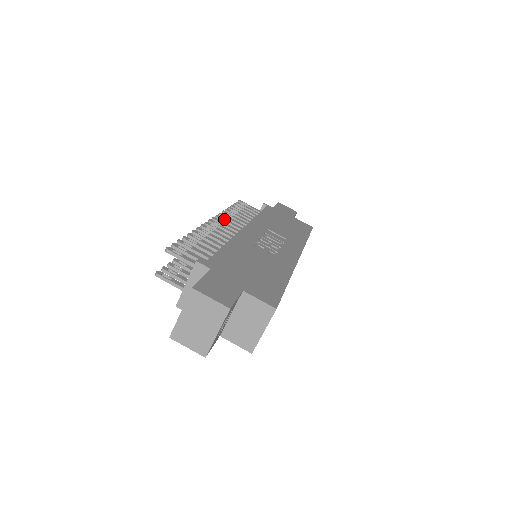
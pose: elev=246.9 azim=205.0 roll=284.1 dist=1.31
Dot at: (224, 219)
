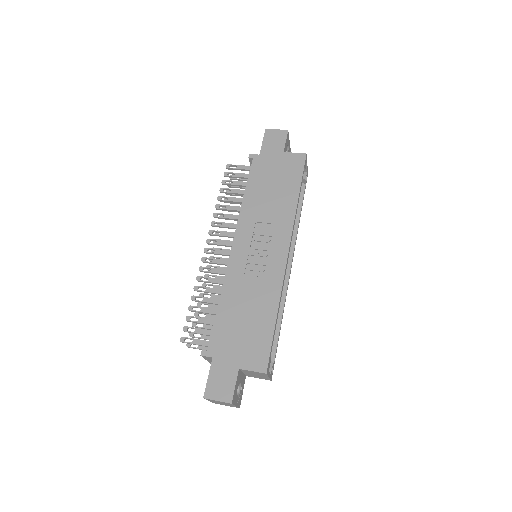
Dot at: (216, 232)
